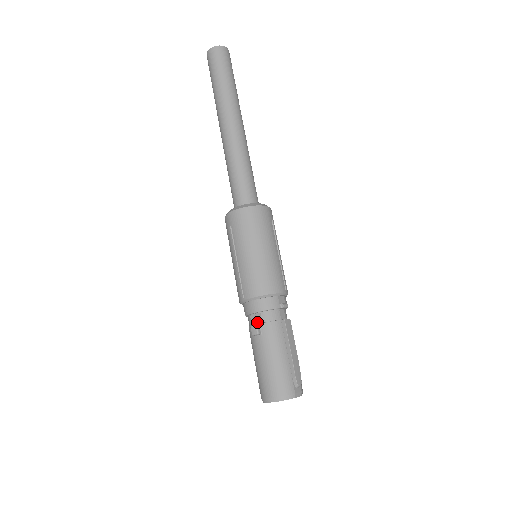
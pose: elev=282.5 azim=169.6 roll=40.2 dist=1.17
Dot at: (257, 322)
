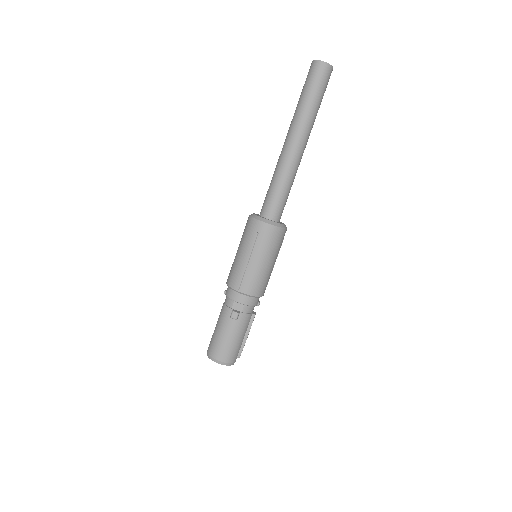
Dot at: (238, 309)
